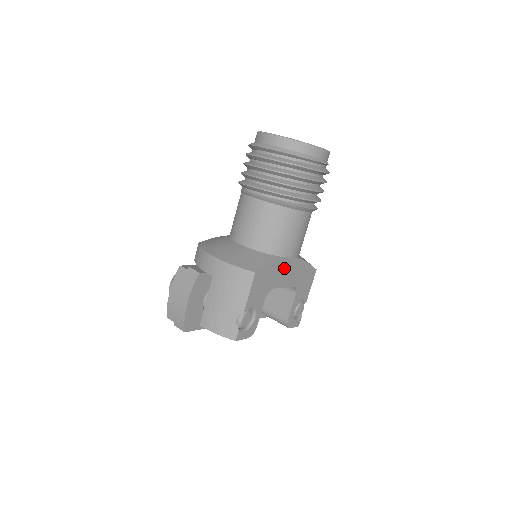
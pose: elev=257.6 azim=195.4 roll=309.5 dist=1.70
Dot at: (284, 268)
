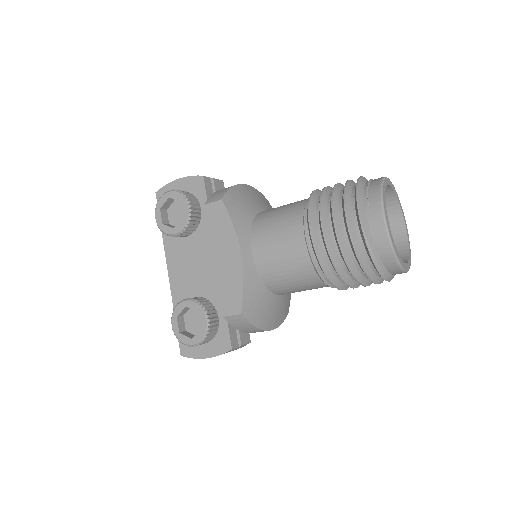
Dot at: occluded
